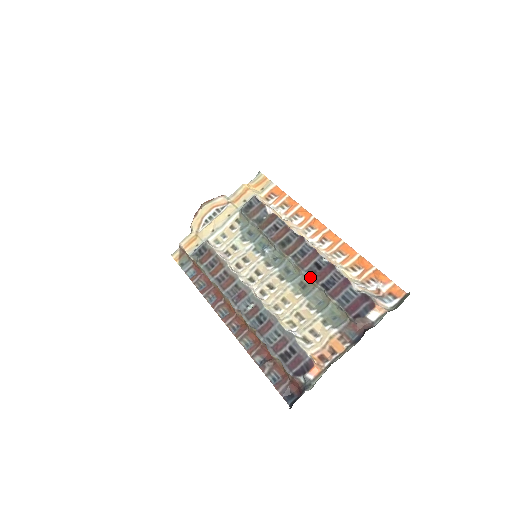
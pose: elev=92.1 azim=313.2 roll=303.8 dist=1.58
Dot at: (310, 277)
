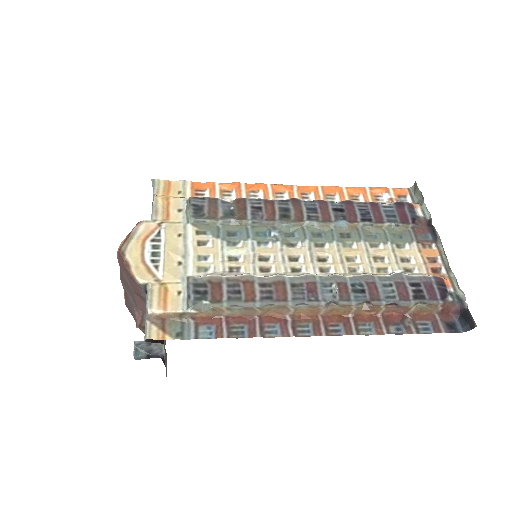
Dot at: (344, 223)
